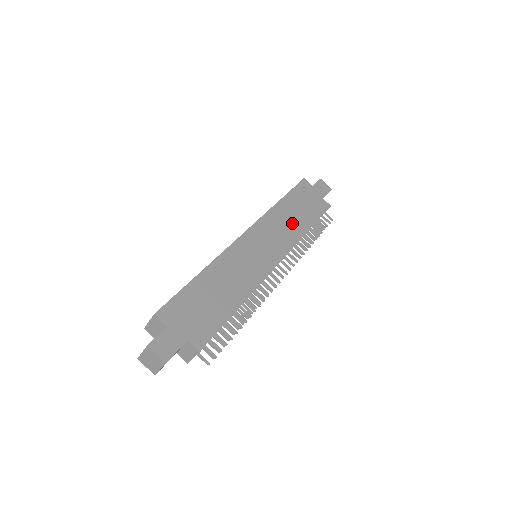
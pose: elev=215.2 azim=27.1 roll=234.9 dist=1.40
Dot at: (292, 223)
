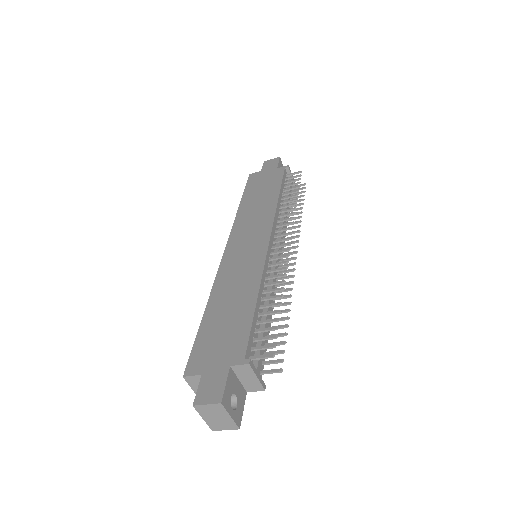
Dot at: (263, 206)
